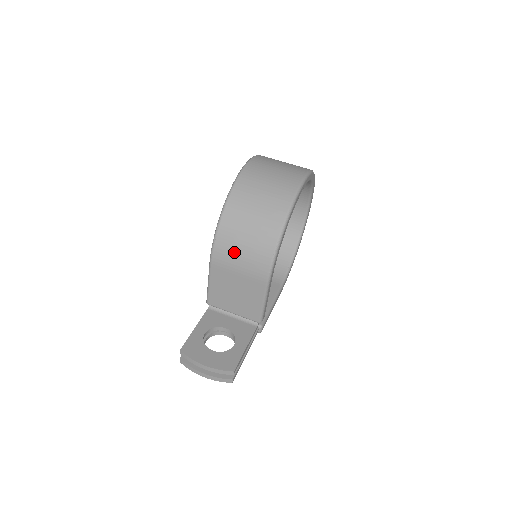
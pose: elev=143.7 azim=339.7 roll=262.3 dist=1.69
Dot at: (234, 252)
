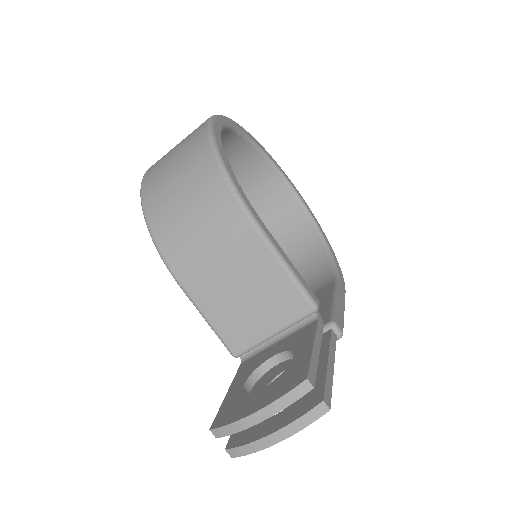
Dot at: (186, 234)
